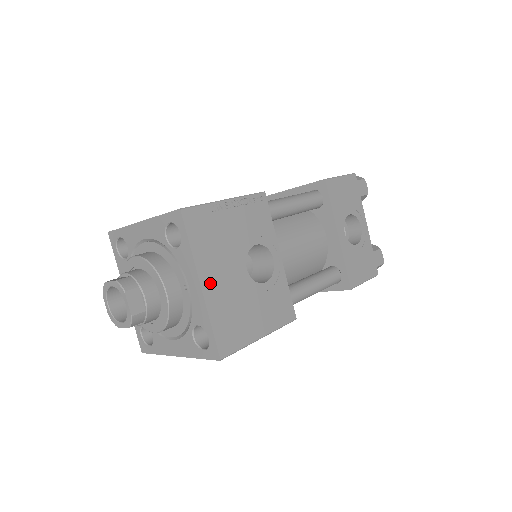
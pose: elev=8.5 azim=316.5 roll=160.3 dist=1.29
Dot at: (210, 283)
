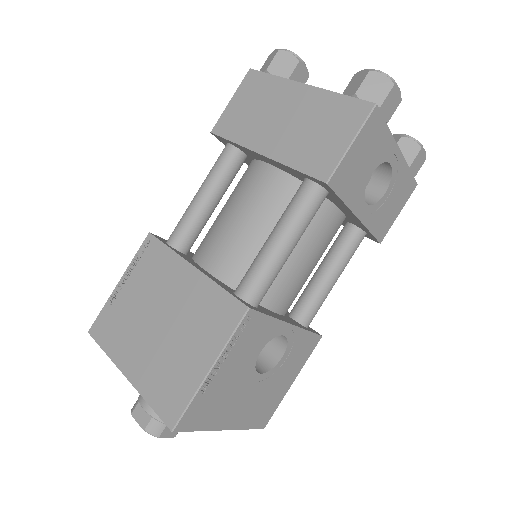
Dot at: (232, 420)
